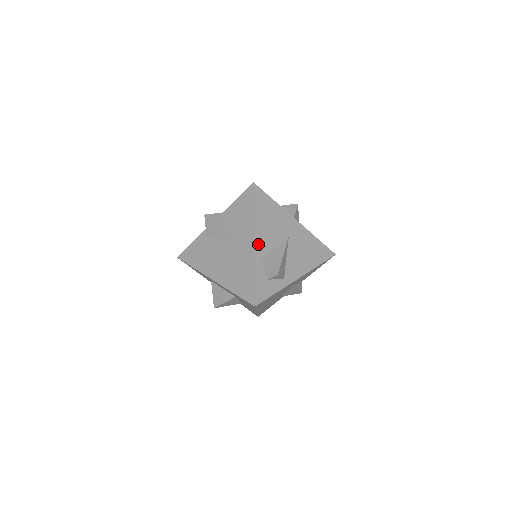
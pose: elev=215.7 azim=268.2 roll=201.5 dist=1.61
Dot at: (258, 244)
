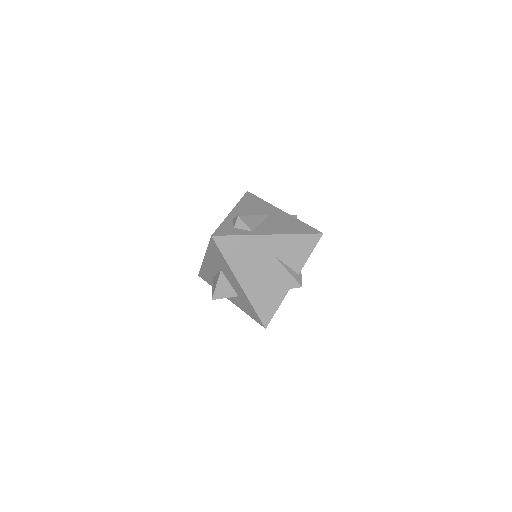
Dot at: (235, 213)
